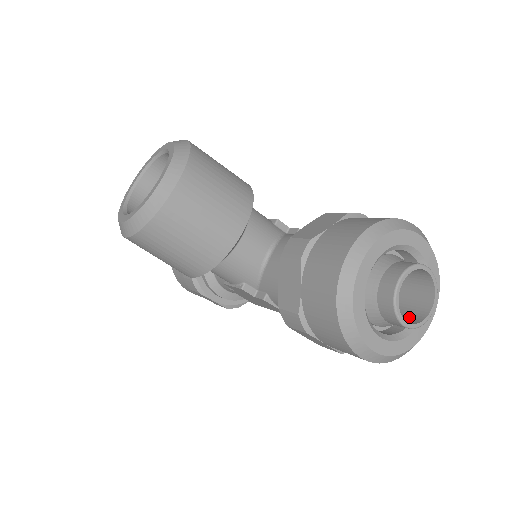
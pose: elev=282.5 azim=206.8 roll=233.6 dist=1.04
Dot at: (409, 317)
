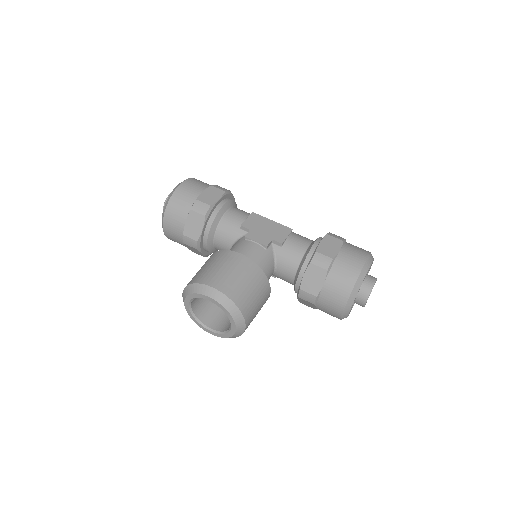
Dot at: occluded
